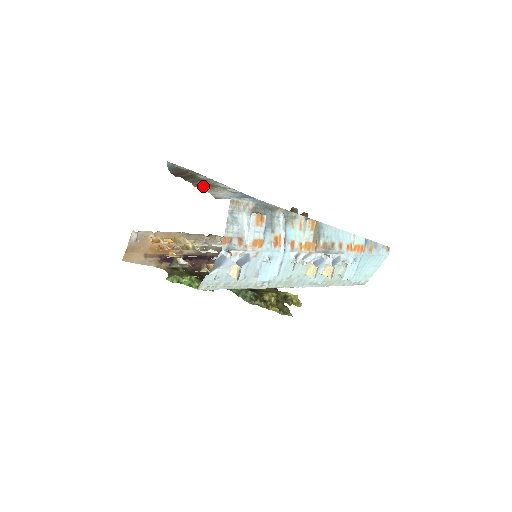
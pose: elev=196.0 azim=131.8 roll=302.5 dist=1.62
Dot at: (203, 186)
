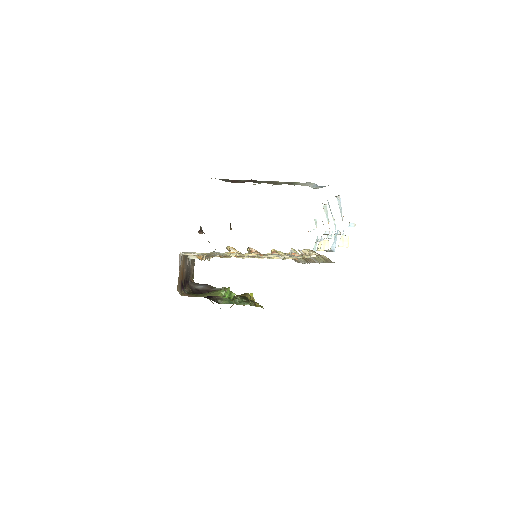
Dot at: (287, 183)
